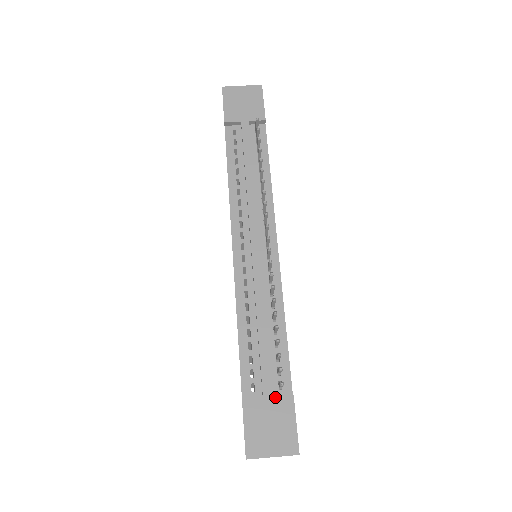
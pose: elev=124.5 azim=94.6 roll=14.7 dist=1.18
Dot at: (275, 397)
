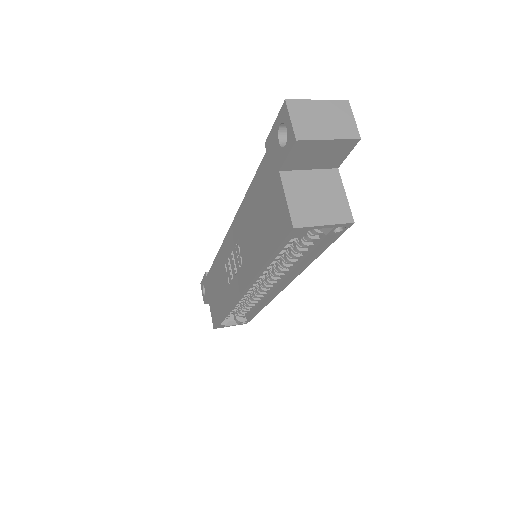
Dot at: occluded
